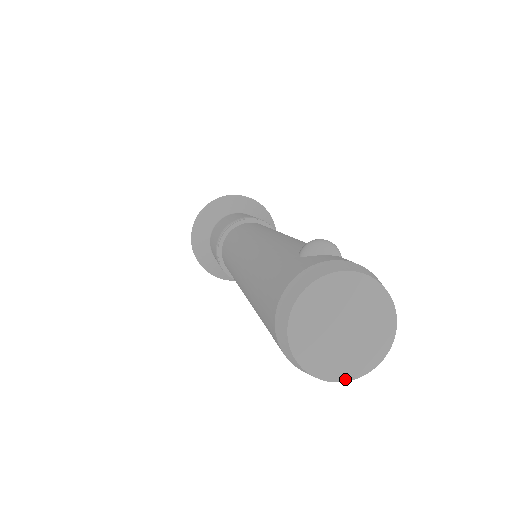
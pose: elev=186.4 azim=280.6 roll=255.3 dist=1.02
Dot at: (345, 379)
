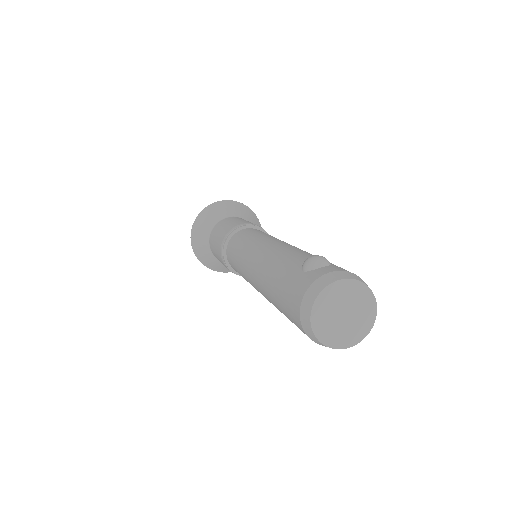
Dot at: (353, 345)
